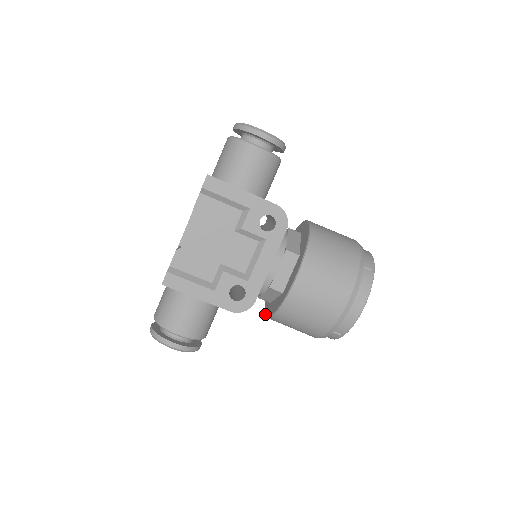
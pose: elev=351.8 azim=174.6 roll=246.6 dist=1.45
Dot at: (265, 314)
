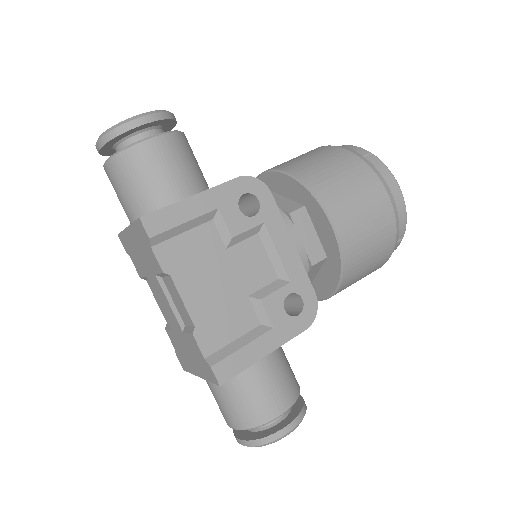
Dot at: (318, 299)
